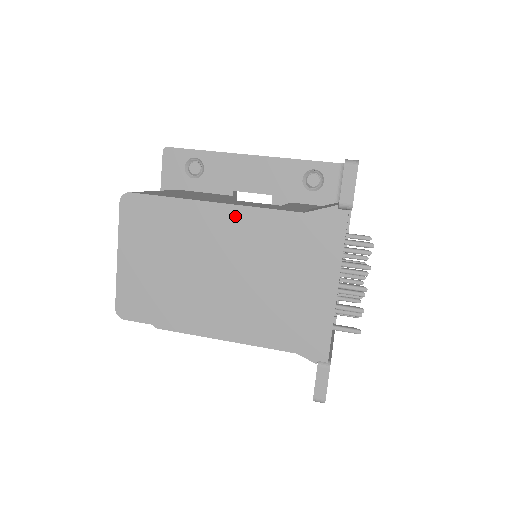
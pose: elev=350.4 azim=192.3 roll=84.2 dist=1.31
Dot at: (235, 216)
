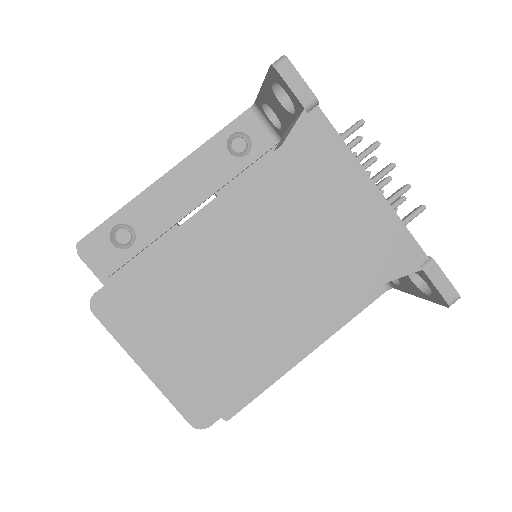
Dot at: (222, 211)
